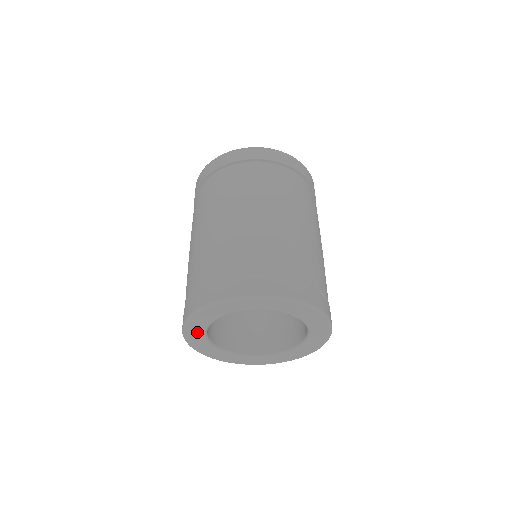
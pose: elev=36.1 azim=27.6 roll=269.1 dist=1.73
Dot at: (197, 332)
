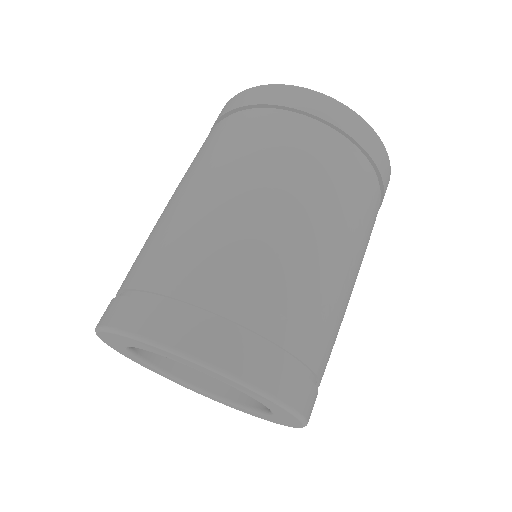
Dot at: (131, 356)
